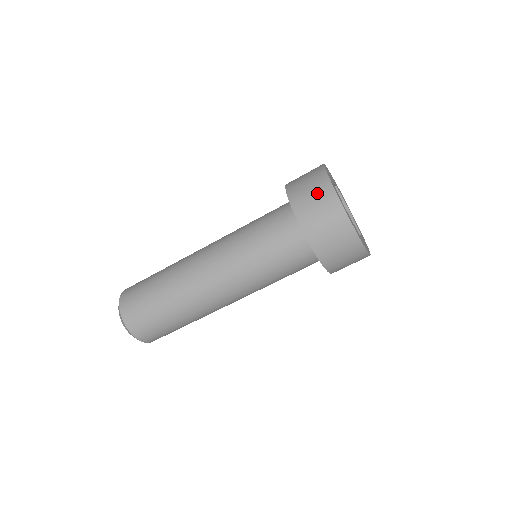
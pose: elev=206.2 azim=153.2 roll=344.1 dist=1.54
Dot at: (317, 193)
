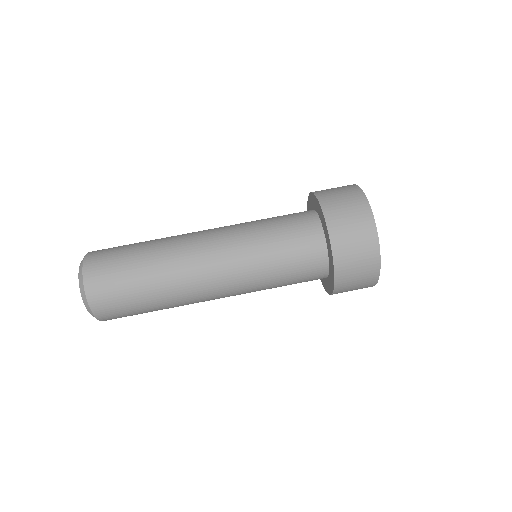
Dot at: (338, 187)
